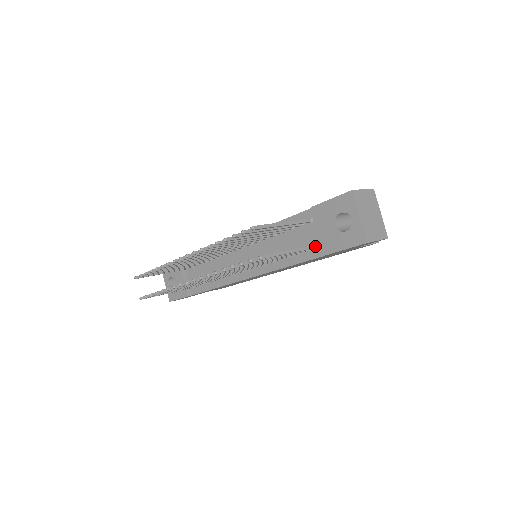
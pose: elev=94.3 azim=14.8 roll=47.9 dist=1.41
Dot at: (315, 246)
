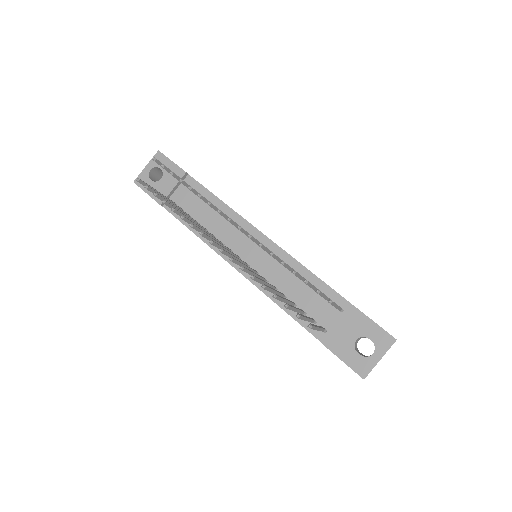
Dot at: (324, 330)
